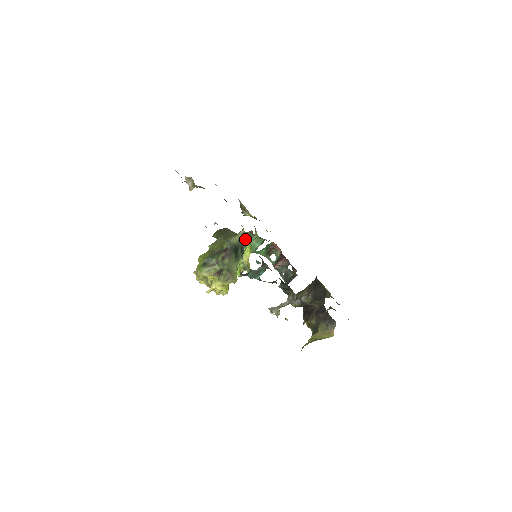
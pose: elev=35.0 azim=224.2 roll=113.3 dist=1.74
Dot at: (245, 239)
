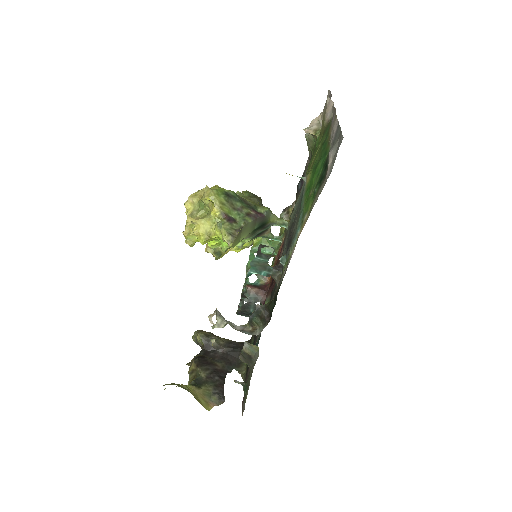
Dot at: occluded
